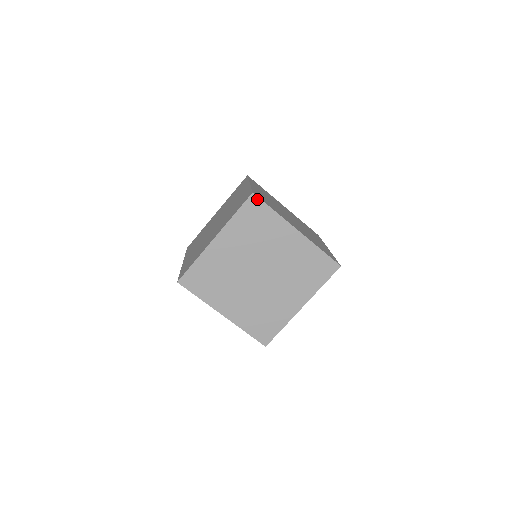
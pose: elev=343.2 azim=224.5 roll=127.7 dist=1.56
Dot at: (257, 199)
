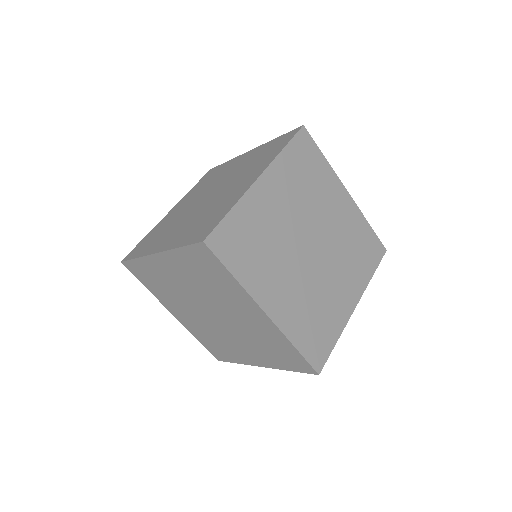
Dot at: (209, 251)
